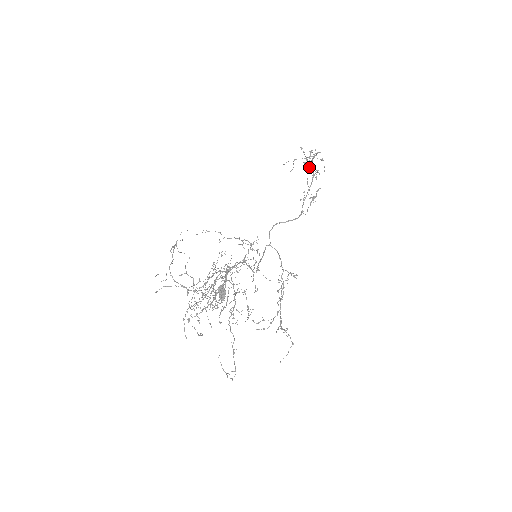
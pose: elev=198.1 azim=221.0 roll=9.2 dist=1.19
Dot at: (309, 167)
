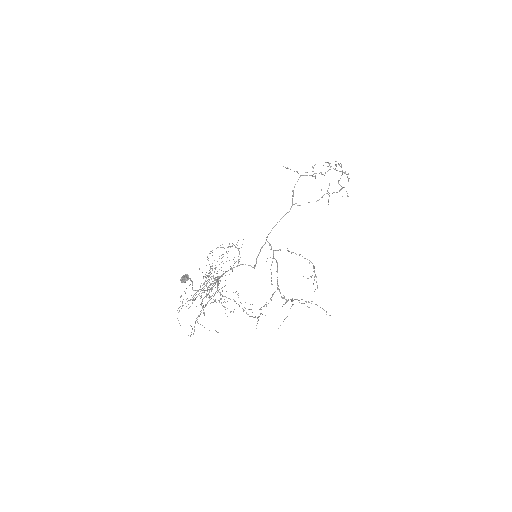
Dot at: (348, 180)
